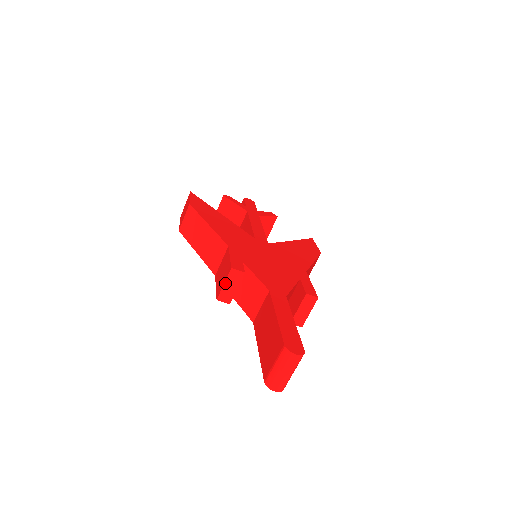
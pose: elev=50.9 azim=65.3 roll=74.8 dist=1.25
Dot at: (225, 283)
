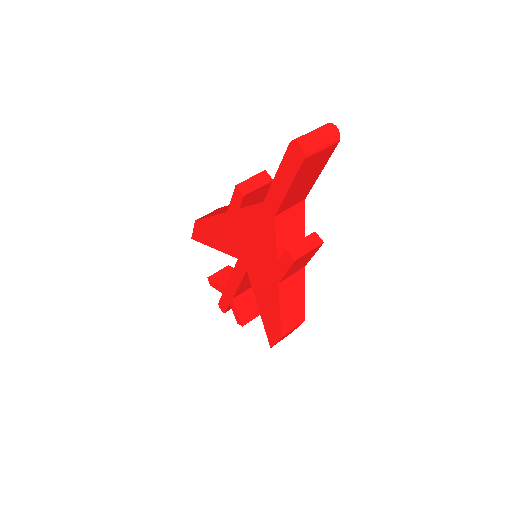
Dot at: (252, 177)
